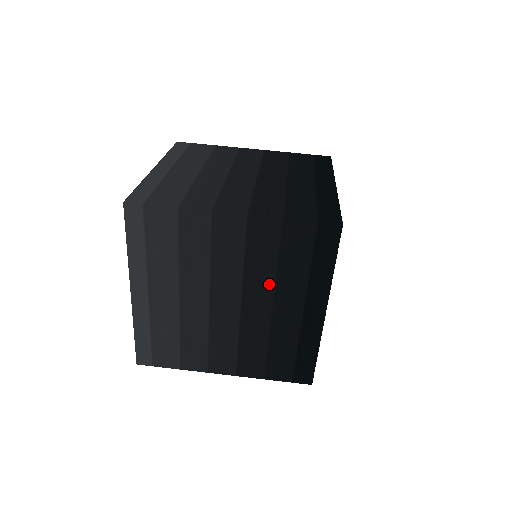
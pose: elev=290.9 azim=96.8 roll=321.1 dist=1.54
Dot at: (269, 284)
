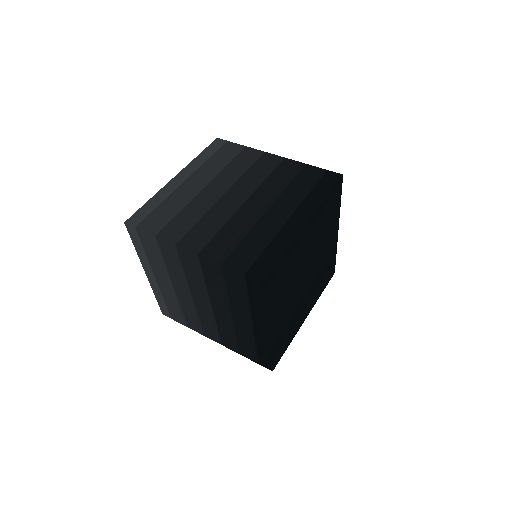
Dot at: (225, 300)
